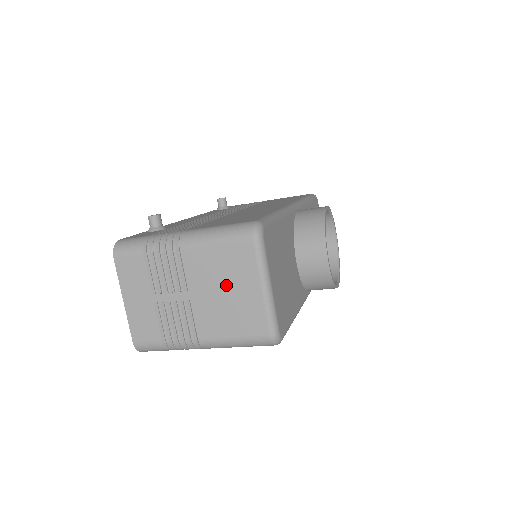
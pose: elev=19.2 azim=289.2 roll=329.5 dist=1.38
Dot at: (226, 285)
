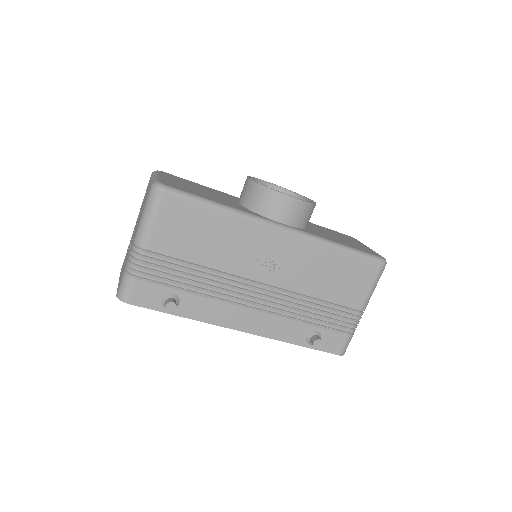
Dot at: occluded
